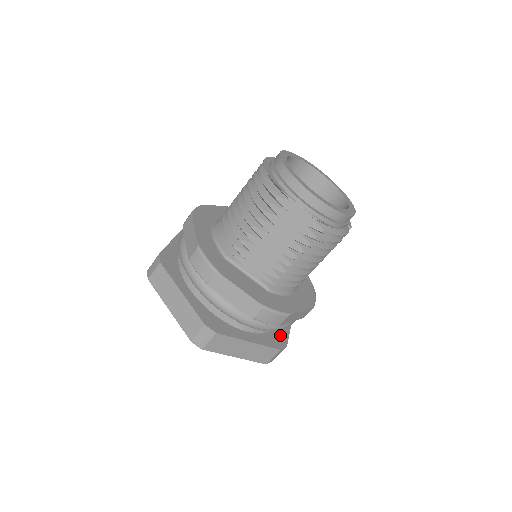
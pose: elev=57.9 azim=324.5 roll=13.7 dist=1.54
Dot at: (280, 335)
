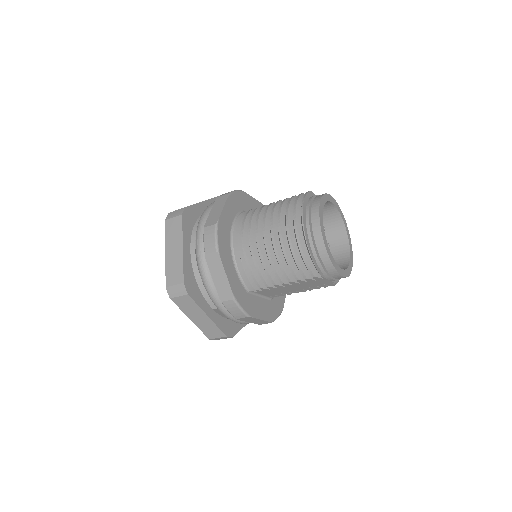
Dot at: occluded
